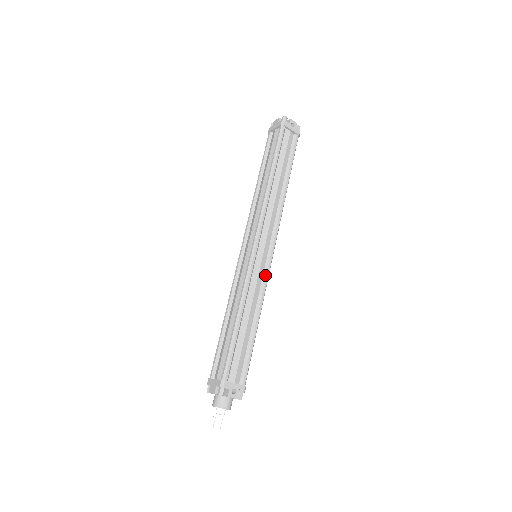
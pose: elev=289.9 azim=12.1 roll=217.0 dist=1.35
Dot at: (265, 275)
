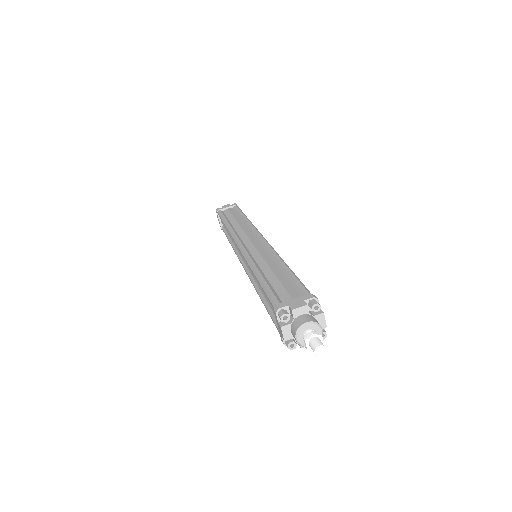
Dot at: occluded
